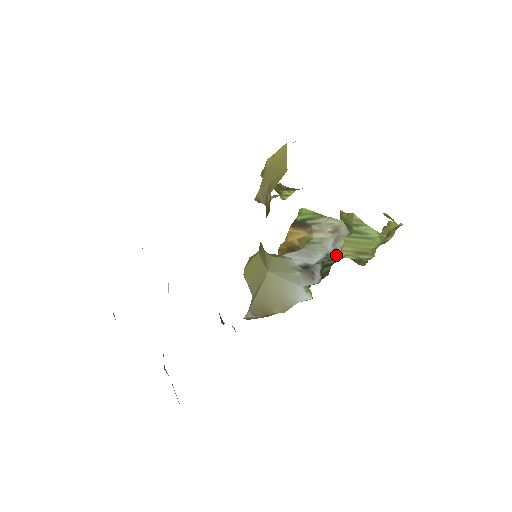
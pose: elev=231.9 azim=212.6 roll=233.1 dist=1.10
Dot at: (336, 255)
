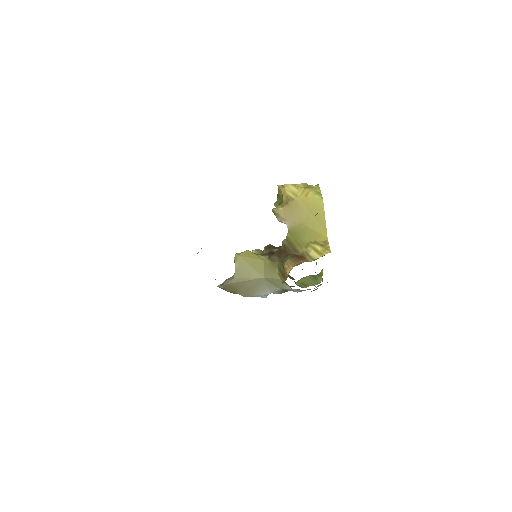
Dot at: occluded
